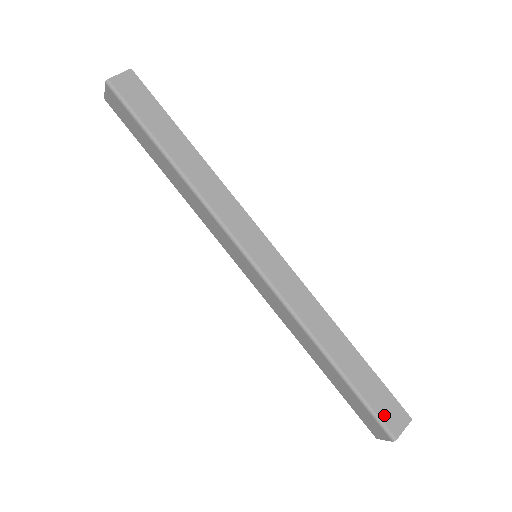
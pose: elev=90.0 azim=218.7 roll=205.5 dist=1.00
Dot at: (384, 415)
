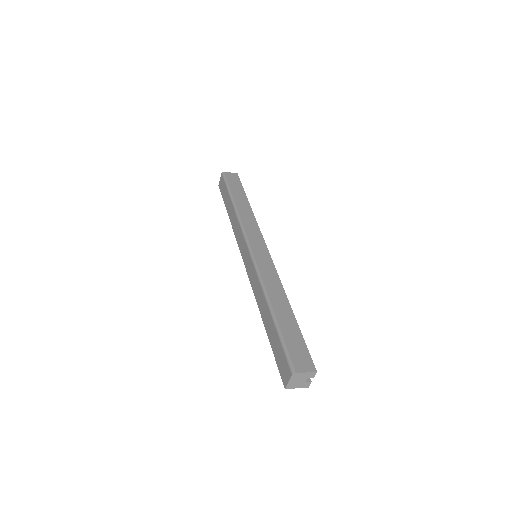
Dot at: (294, 355)
